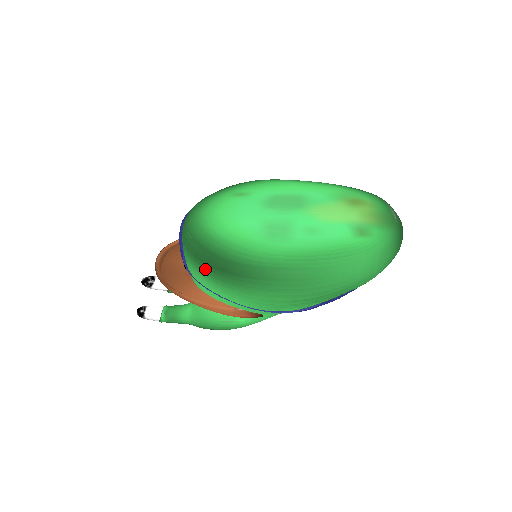
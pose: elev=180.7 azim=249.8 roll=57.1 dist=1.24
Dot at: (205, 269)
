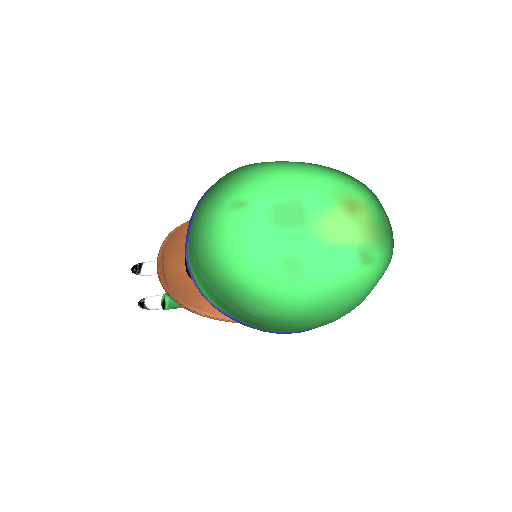
Dot at: (234, 317)
